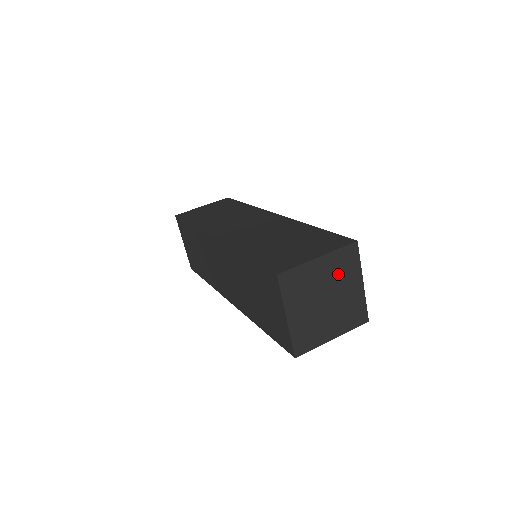
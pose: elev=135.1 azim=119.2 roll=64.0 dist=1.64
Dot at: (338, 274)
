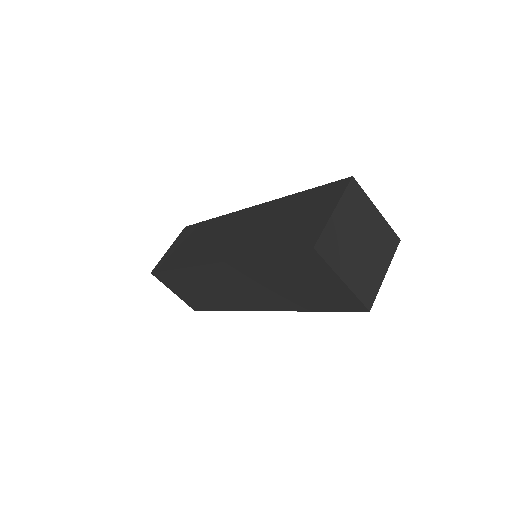
Dot at: (356, 215)
